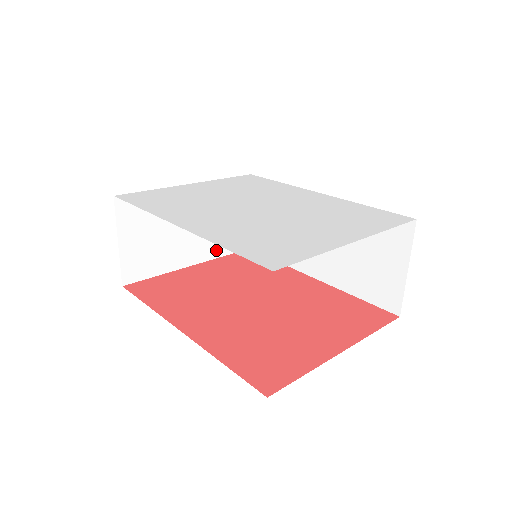
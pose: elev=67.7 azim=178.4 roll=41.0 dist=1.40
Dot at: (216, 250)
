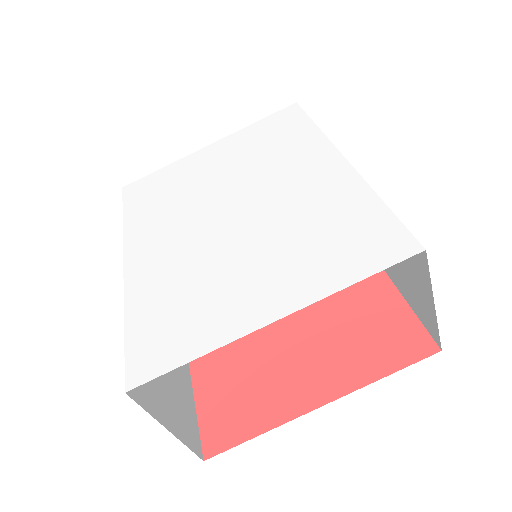
Dot at: occluded
